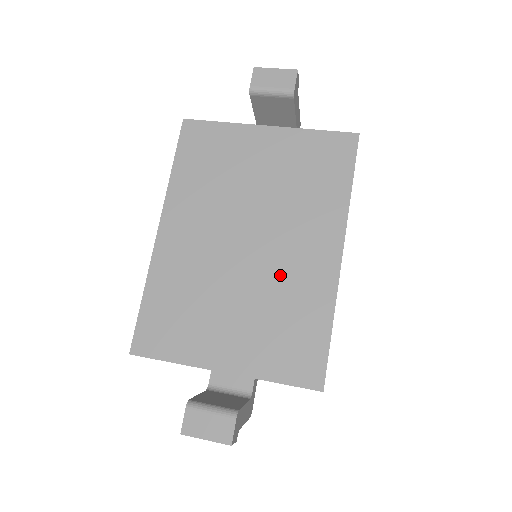
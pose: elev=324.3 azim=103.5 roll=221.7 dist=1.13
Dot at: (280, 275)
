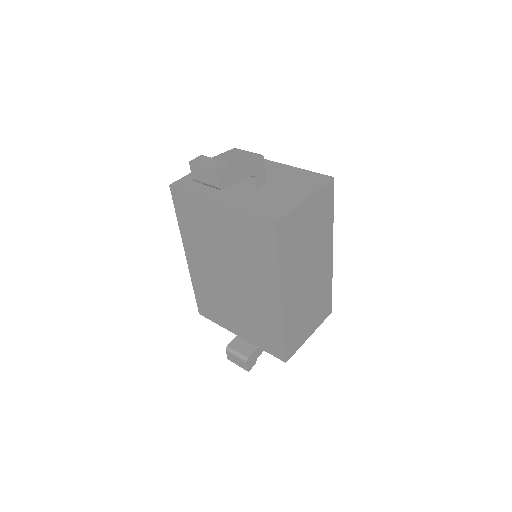
Dot at: (252, 301)
